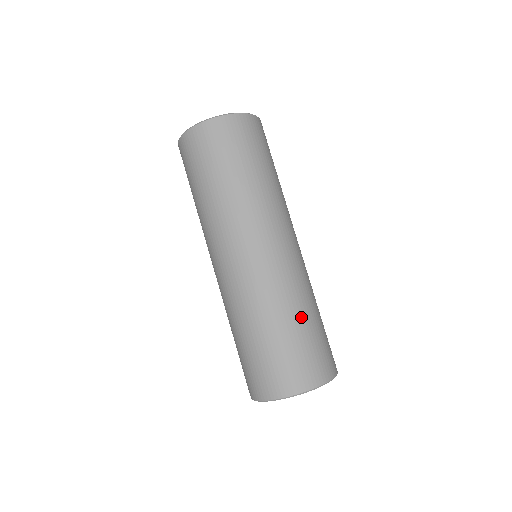
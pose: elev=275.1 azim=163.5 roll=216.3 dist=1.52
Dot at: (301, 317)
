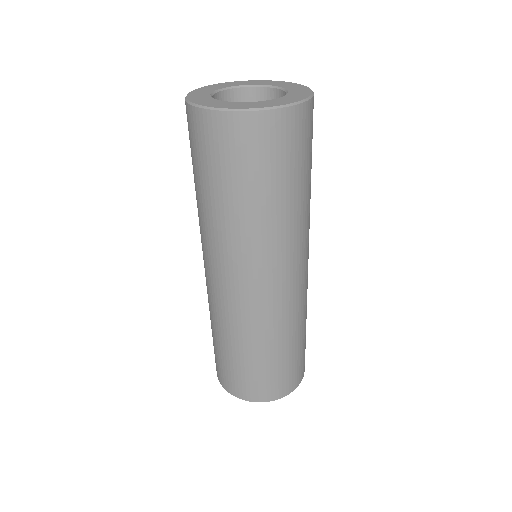
Dot at: (258, 352)
